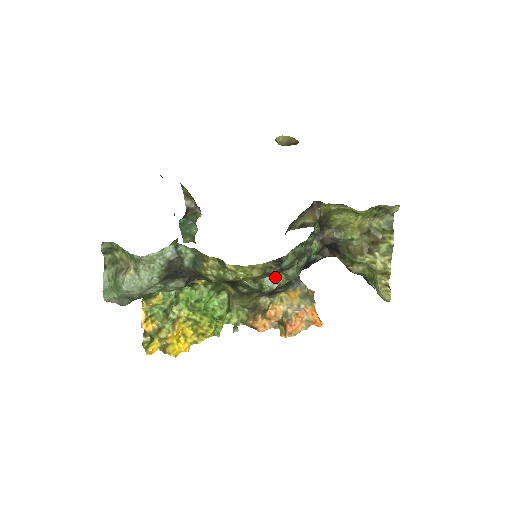
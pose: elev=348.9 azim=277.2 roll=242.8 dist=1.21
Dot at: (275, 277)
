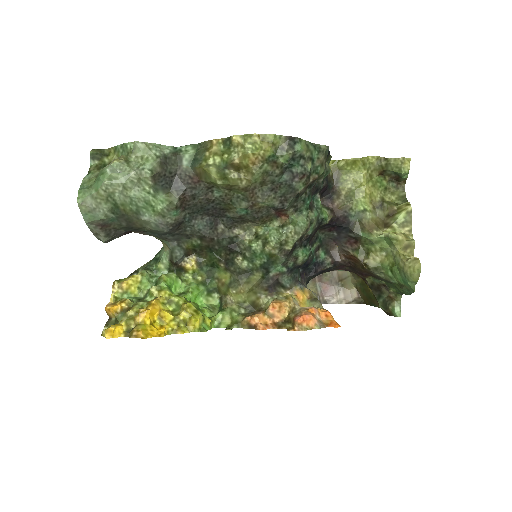
Dot at: (282, 231)
